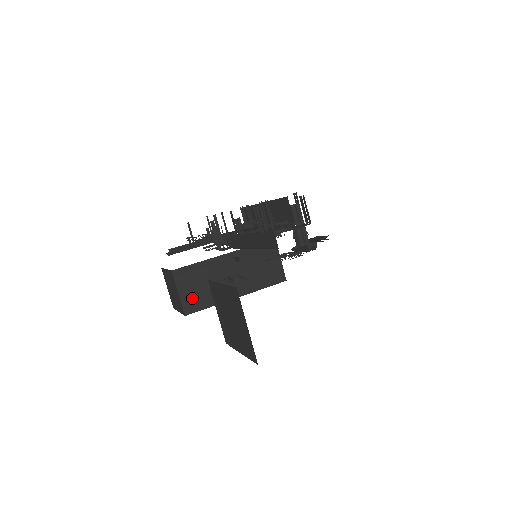
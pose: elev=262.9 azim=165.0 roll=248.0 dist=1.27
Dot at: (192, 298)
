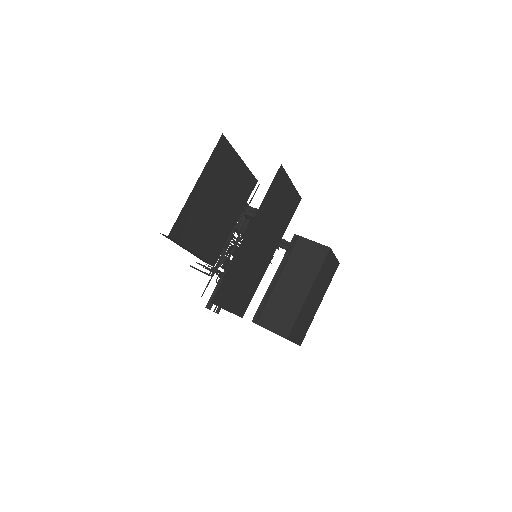
Dot at: (280, 324)
